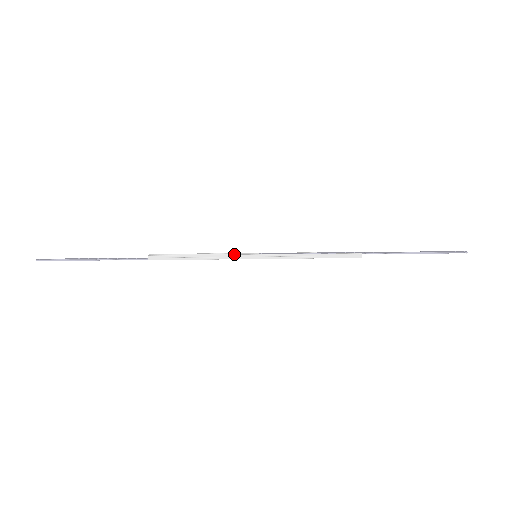
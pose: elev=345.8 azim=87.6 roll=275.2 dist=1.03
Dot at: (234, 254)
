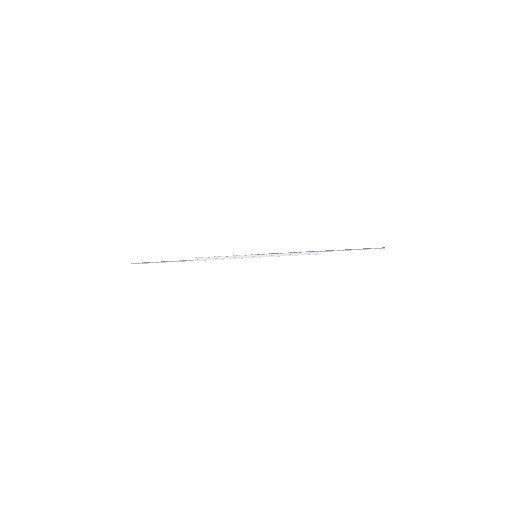
Dot at: (243, 255)
